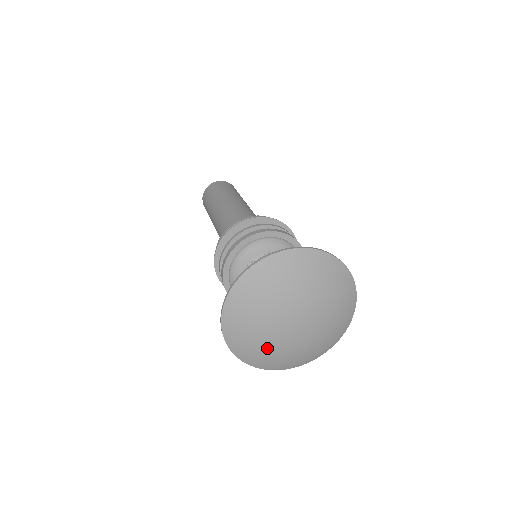
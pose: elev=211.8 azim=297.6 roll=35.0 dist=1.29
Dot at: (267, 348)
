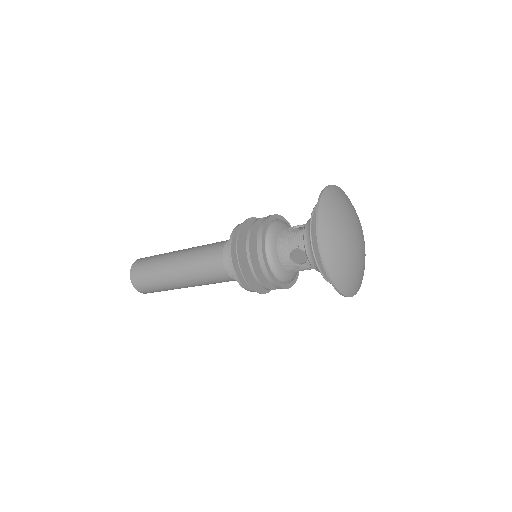
Dot at: (341, 240)
